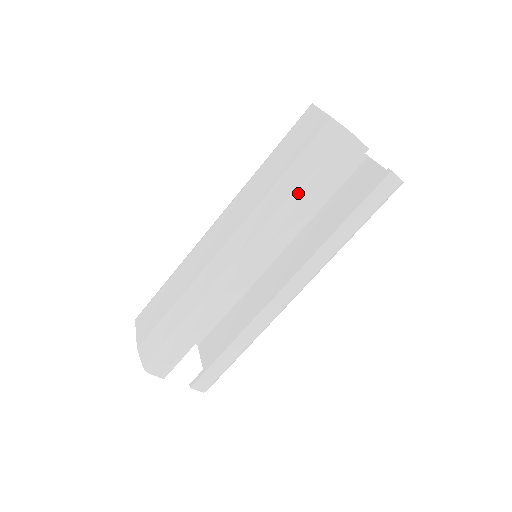
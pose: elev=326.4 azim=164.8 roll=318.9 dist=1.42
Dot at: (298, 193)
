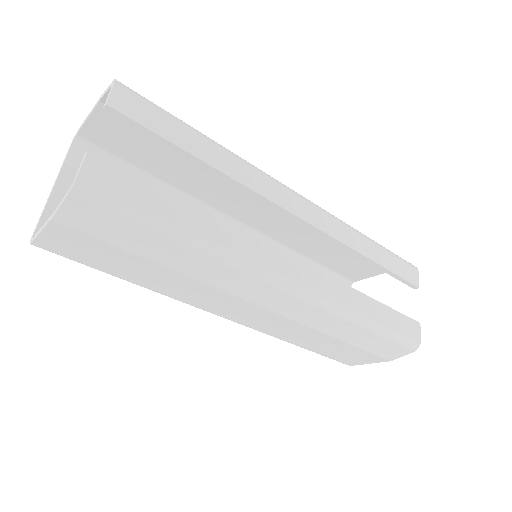
Dot at: occluded
